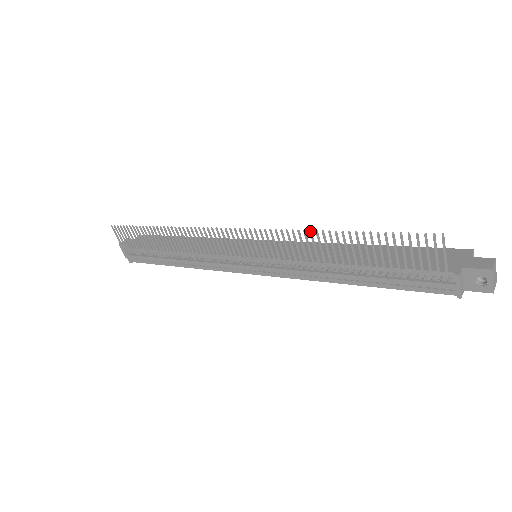
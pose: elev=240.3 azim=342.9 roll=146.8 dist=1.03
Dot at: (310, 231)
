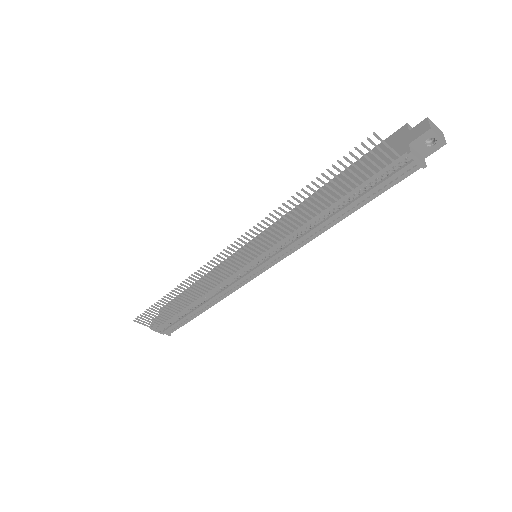
Dot at: (278, 208)
